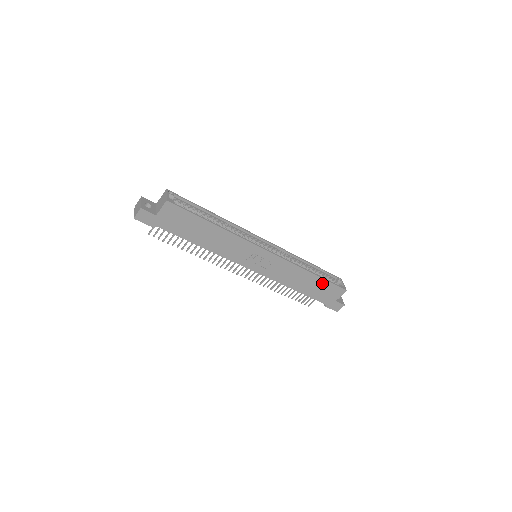
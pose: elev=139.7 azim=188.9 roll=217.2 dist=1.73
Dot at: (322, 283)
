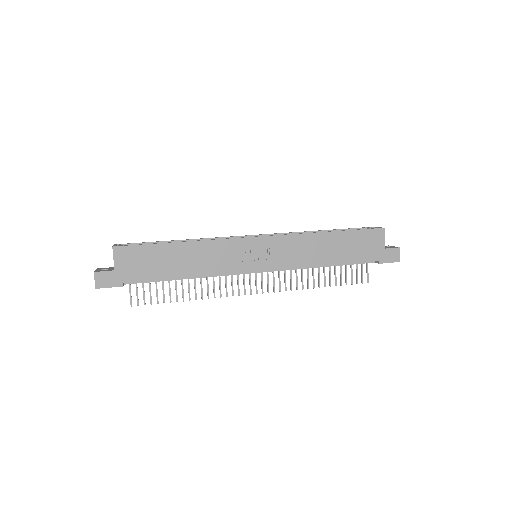
Dot at: (349, 237)
